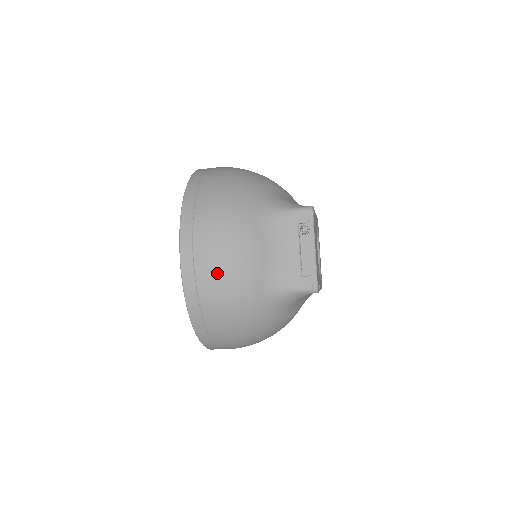
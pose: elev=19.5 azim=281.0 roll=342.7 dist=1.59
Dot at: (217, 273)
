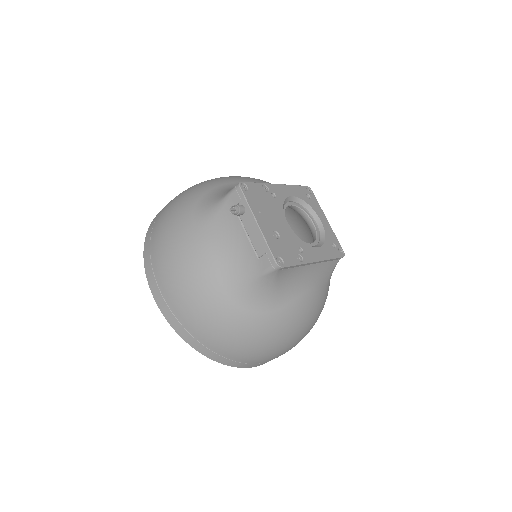
Dot at: (180, 293)
